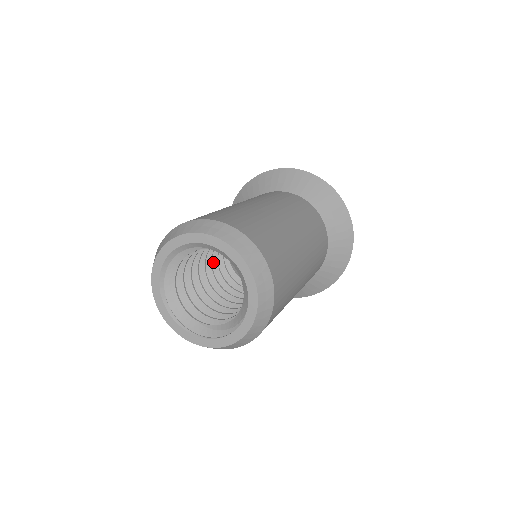
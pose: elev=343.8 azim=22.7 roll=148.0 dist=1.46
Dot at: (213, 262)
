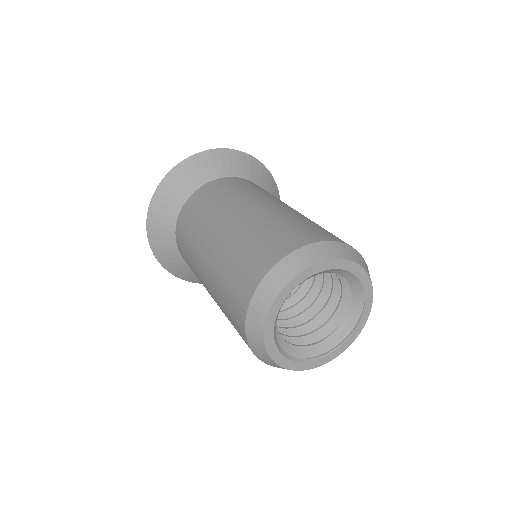
Dot at: occluded
